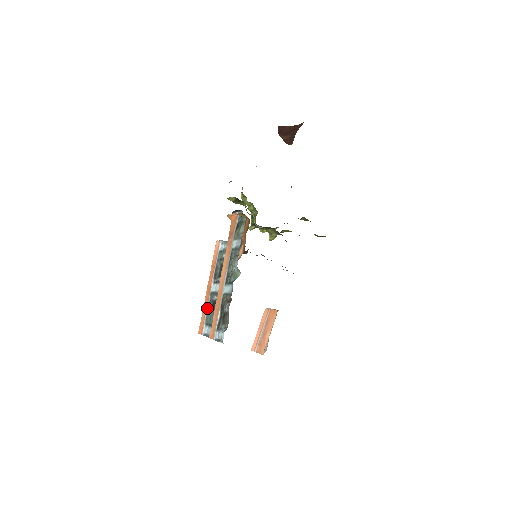
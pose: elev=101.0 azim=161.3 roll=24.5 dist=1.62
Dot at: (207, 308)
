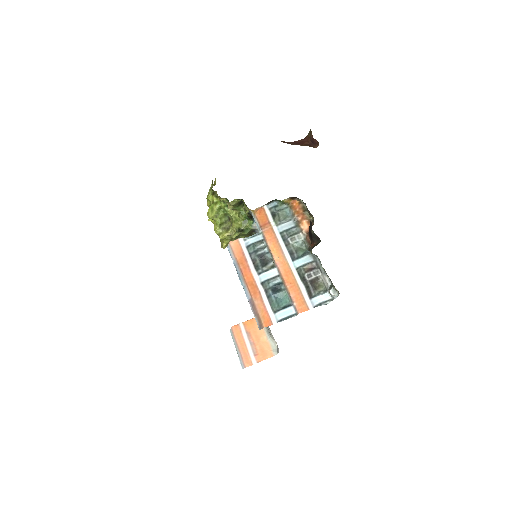
Dot at: (265, 298)
